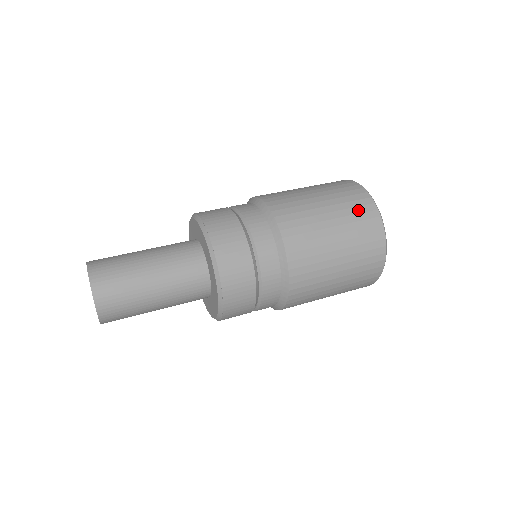
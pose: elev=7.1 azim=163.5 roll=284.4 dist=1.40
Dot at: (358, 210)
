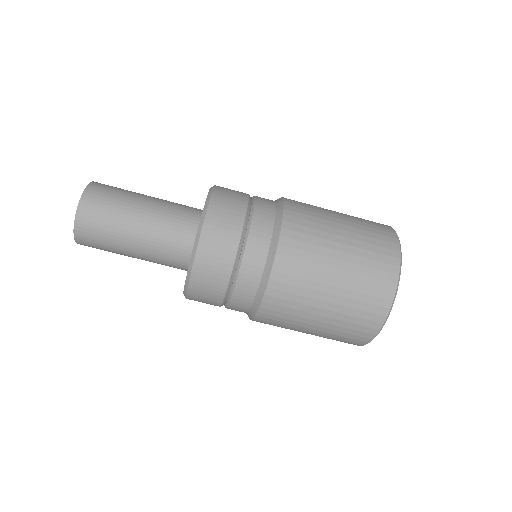
Dot at: (370, 221)
